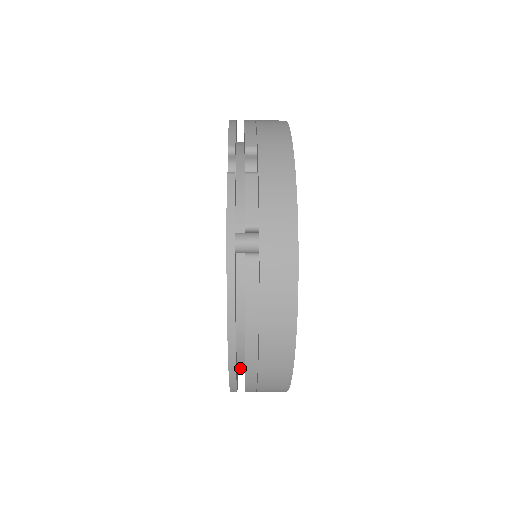
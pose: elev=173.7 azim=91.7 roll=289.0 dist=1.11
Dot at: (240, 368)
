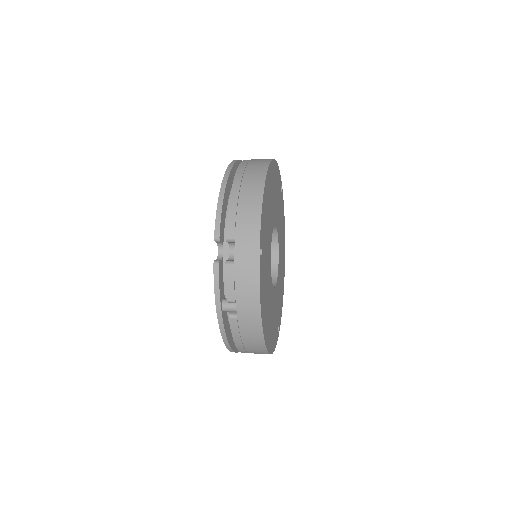
Dot at: occluded
